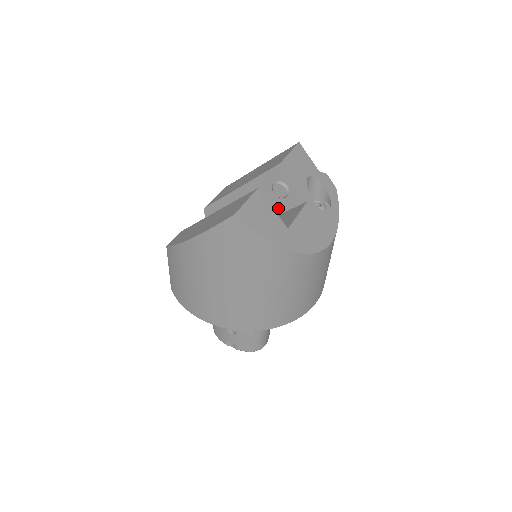
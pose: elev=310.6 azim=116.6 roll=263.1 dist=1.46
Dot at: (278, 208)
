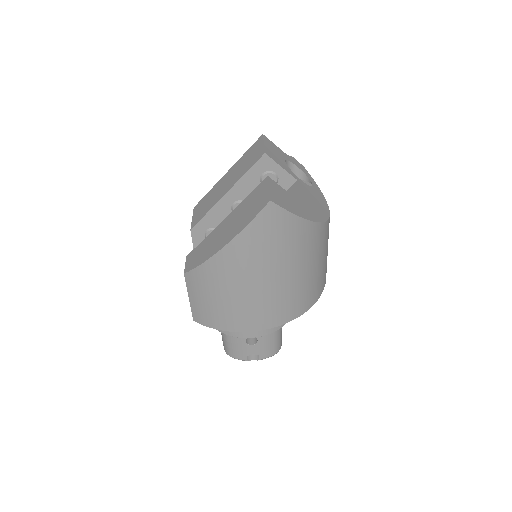
Dot at: occluded
